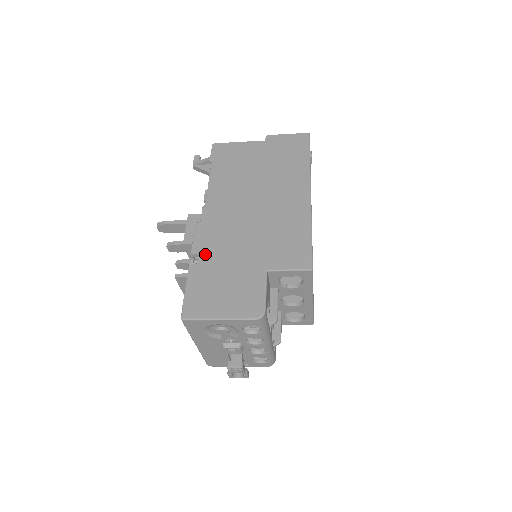
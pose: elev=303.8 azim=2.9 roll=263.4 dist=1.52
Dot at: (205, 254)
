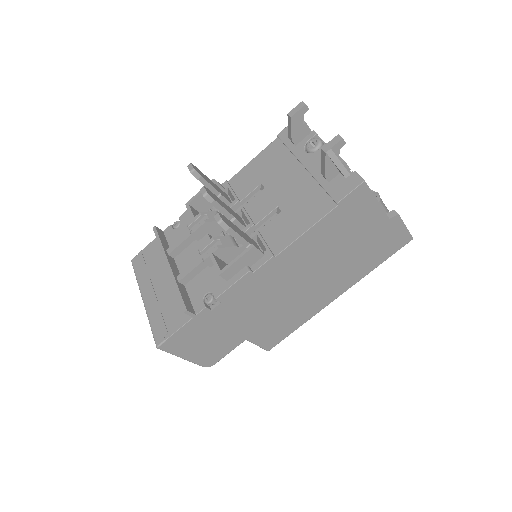
Dot at: (225, 306)
